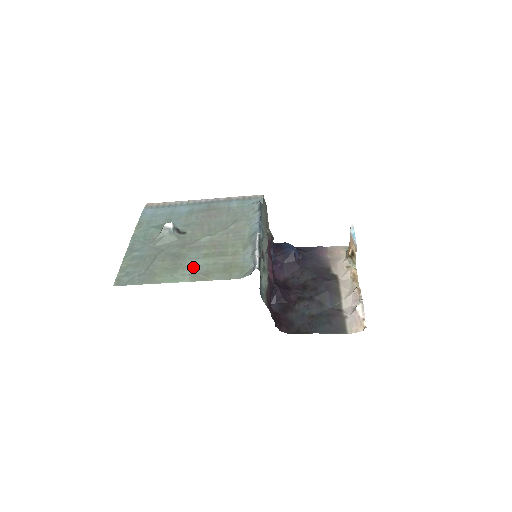
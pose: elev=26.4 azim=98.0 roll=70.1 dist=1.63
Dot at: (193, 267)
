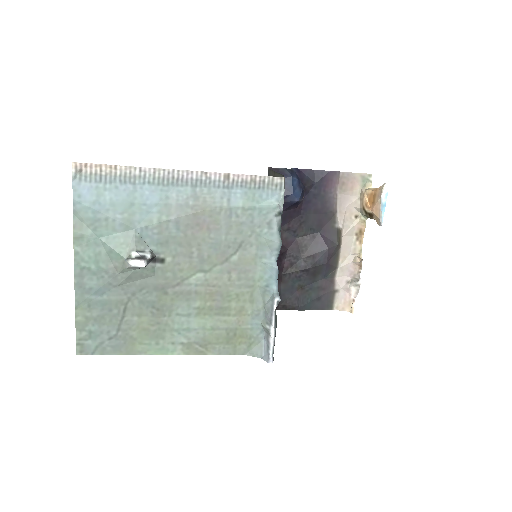
Dot at: (185, 332)
